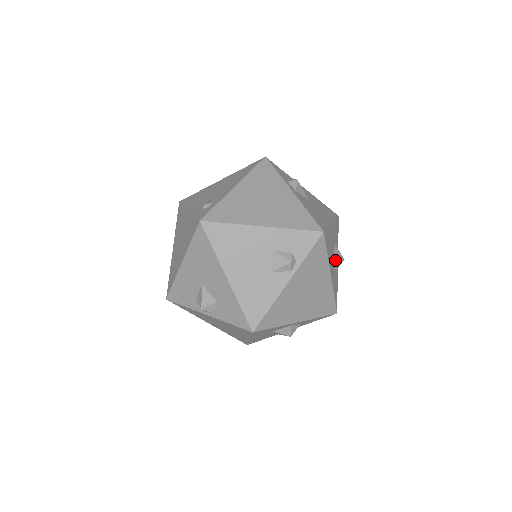
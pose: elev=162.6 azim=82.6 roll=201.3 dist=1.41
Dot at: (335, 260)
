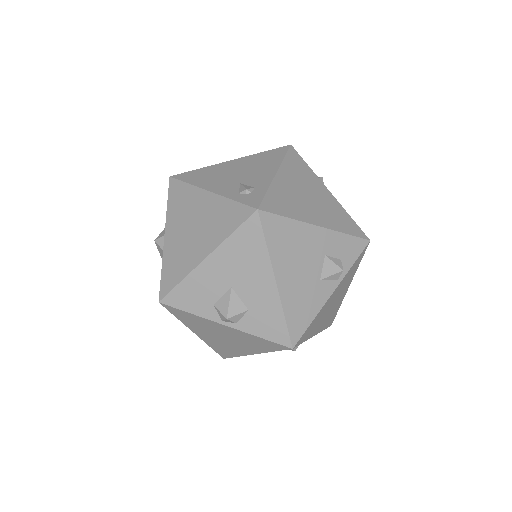
Dot at: occluded
